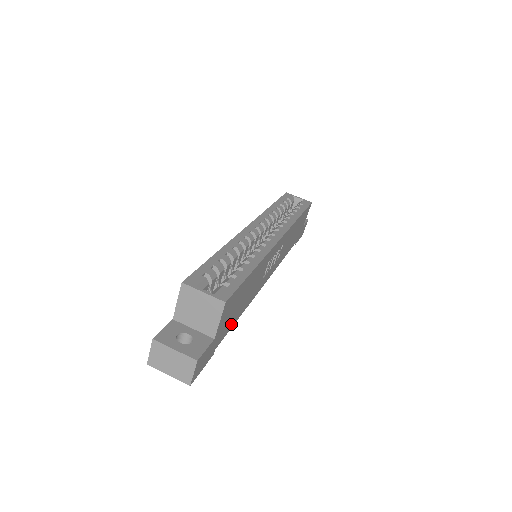
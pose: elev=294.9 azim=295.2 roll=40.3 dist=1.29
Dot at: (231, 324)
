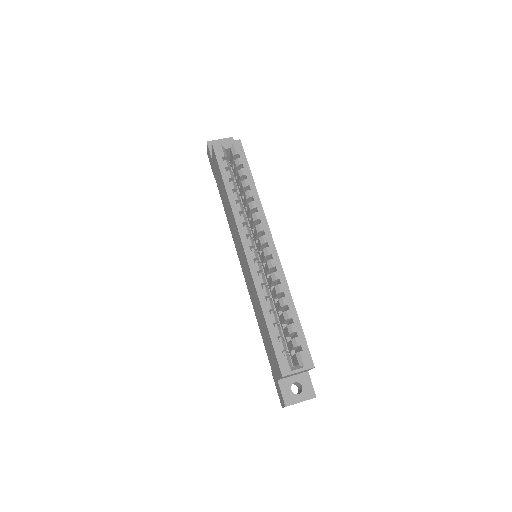
Dot at: occluded
